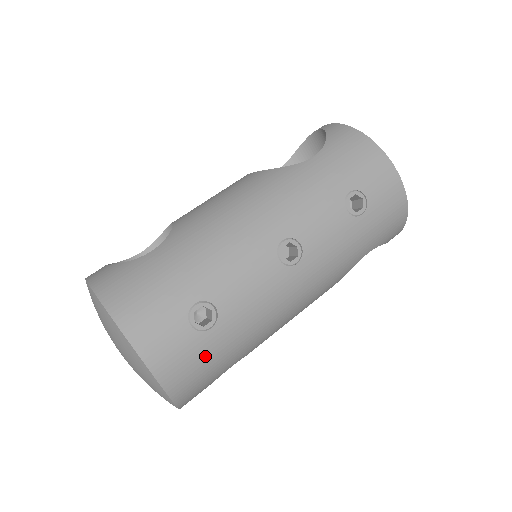
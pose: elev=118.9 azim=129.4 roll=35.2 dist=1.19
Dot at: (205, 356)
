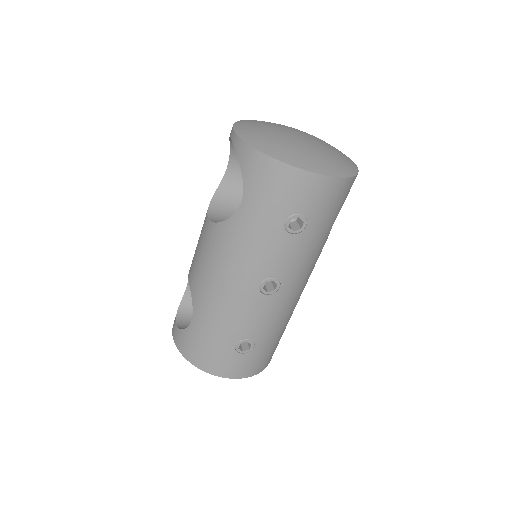
Dot at: (262, 354)
